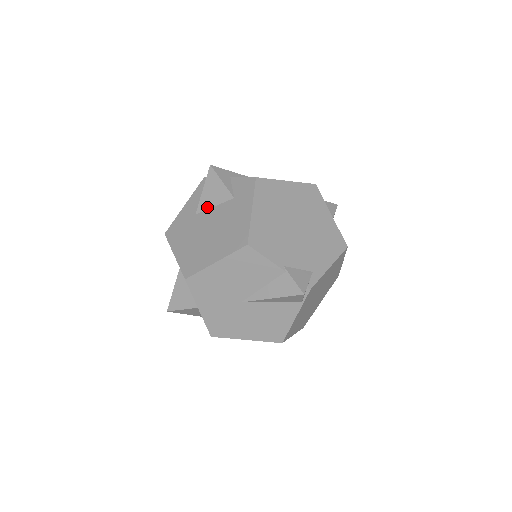
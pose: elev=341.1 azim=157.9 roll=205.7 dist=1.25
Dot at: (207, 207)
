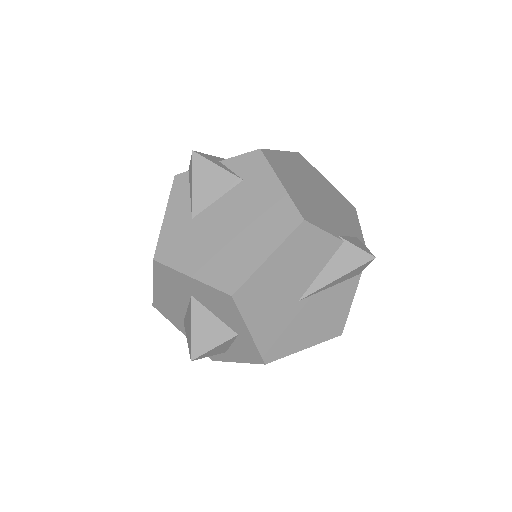
Dot at: (207, 204)
